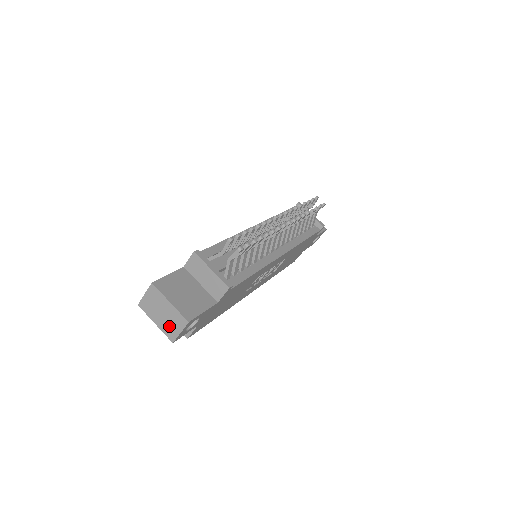
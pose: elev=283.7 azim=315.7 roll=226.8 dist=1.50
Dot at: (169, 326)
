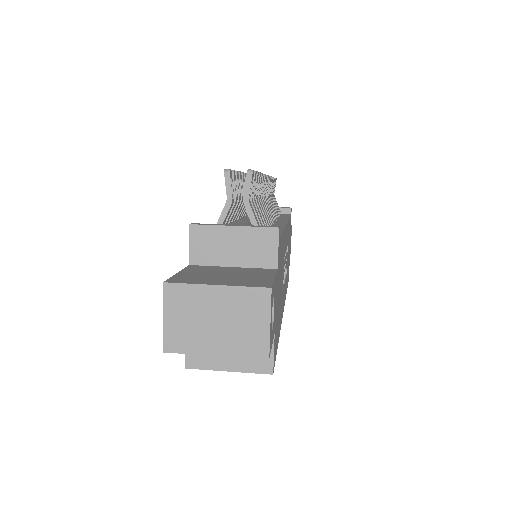
Dot at: (242, 333)
